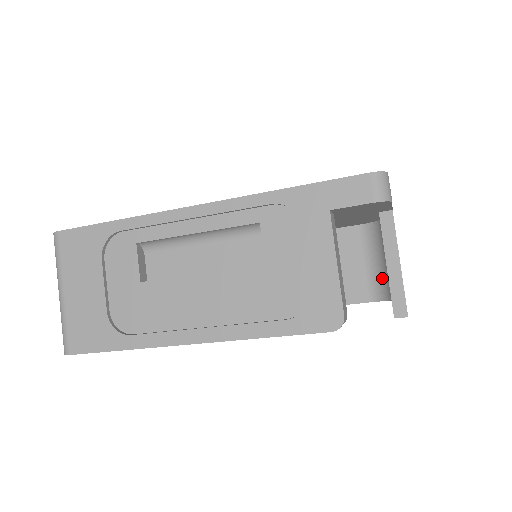
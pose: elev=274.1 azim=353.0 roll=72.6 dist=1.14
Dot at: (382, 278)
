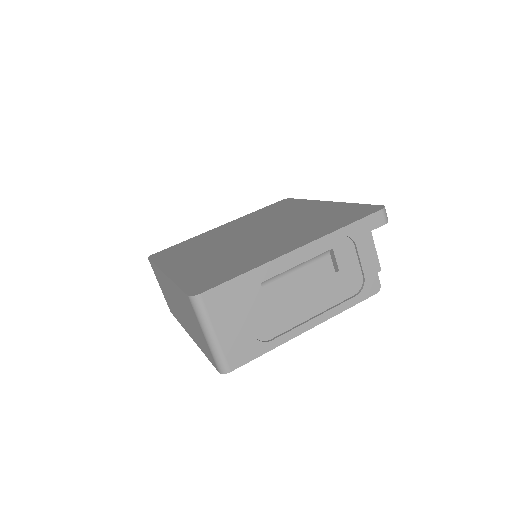
Dot at: occluded
